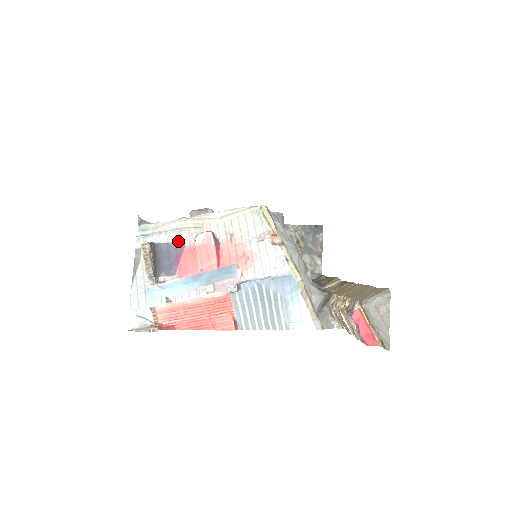
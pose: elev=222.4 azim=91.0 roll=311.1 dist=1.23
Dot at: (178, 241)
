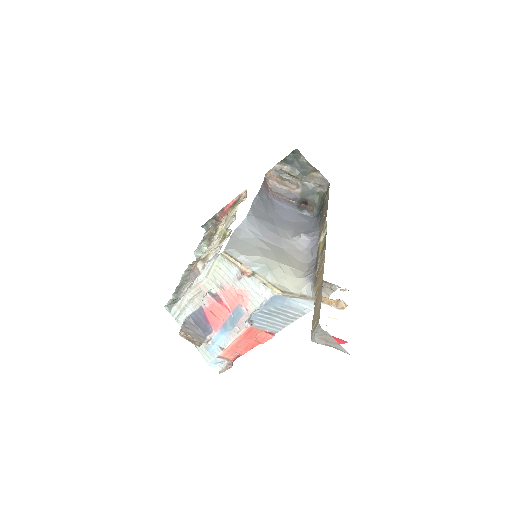
Dot at: (197, 308)
